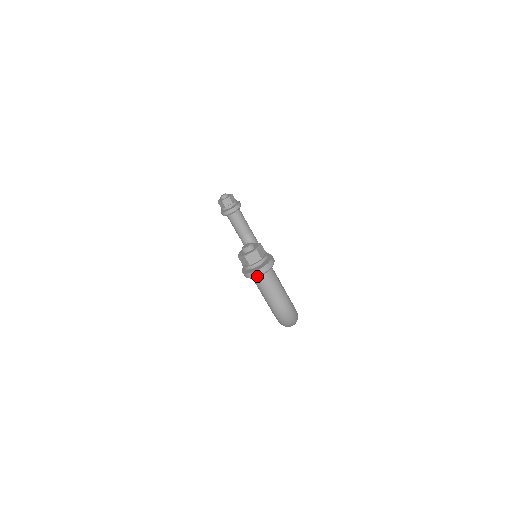
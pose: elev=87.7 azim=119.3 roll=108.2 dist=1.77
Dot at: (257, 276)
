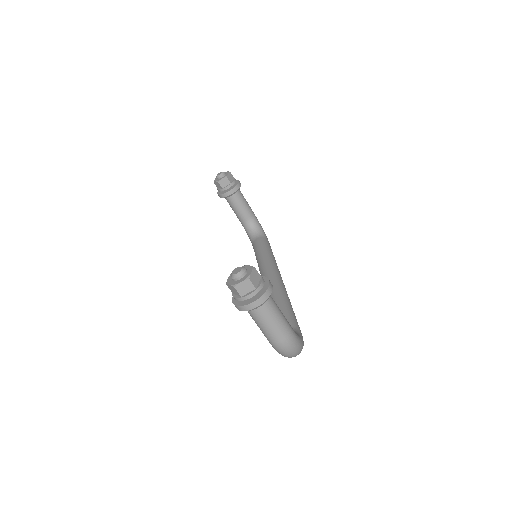
Dot at: (250, 310)
